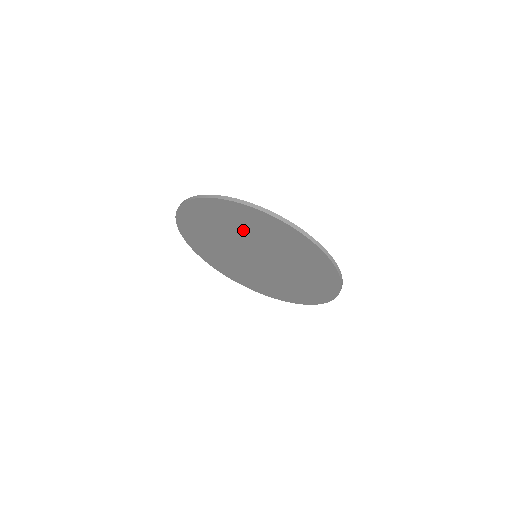
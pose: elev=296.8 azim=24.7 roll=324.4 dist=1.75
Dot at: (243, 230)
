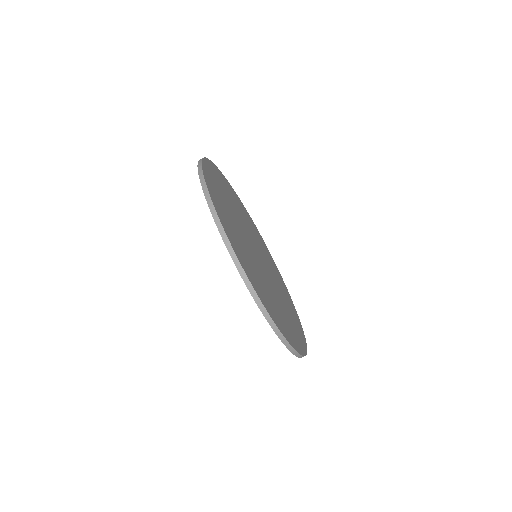
Dot at: occluded
